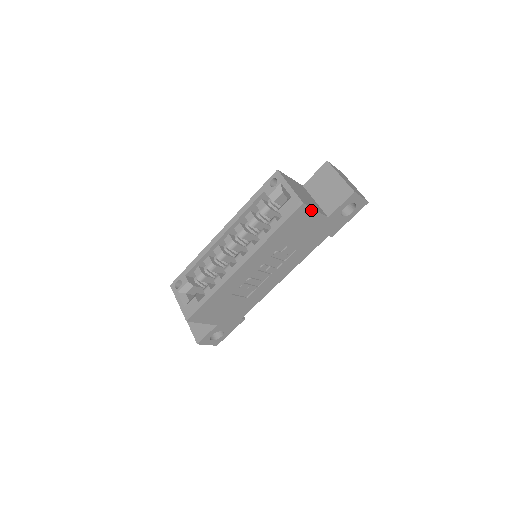
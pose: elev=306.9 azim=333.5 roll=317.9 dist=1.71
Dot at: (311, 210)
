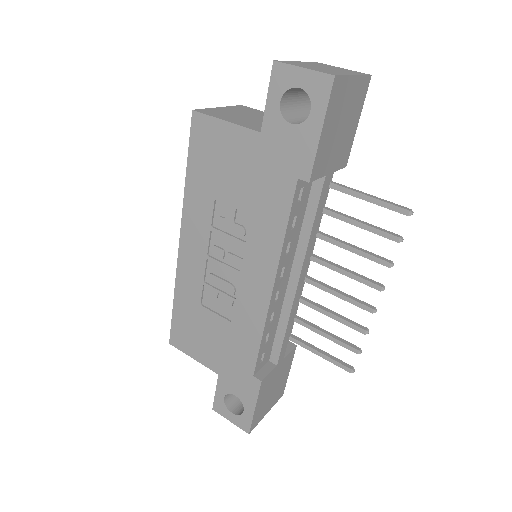
Dot at: (216, 122)
